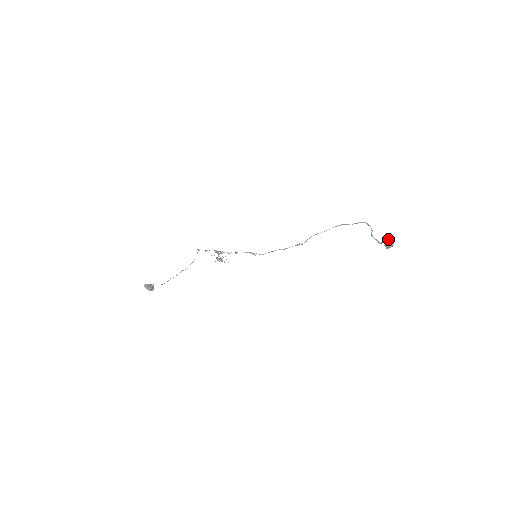
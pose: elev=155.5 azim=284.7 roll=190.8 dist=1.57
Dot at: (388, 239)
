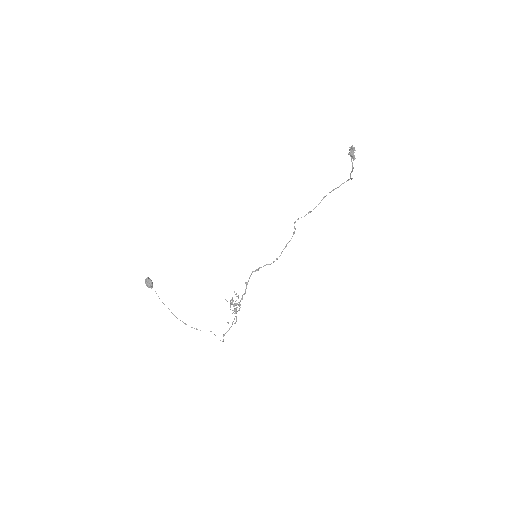
Dot at: (353, 154)
